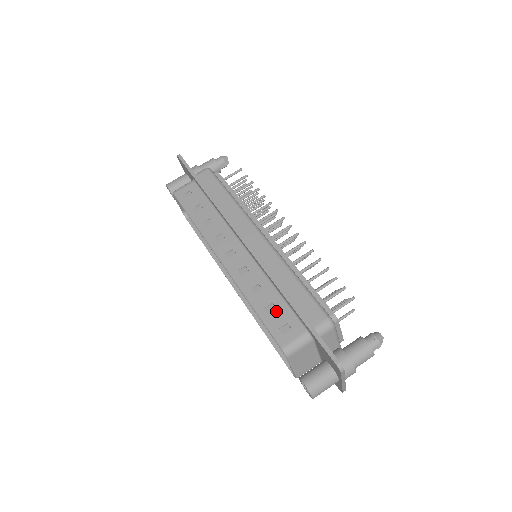
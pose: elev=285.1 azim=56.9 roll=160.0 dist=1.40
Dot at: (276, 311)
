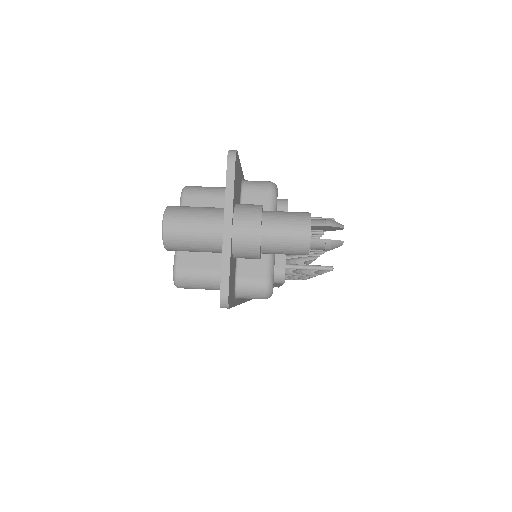
Dot at: occluded
